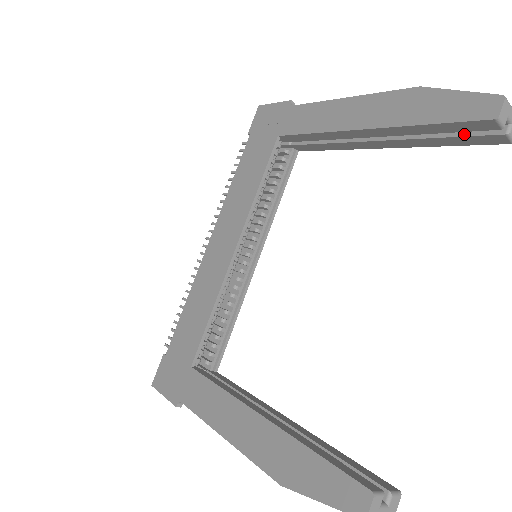
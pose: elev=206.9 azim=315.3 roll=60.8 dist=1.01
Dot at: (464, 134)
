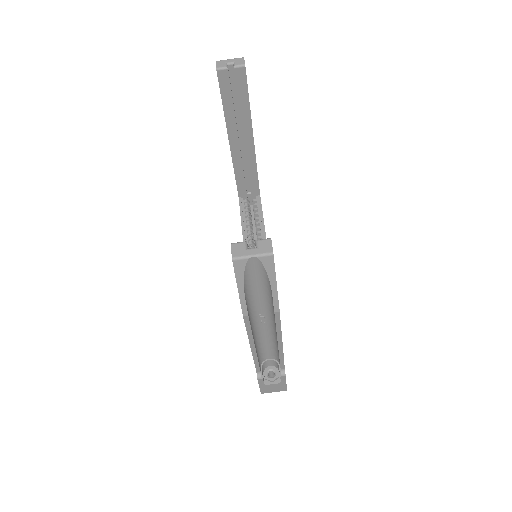
Dot at: (236, 90)
